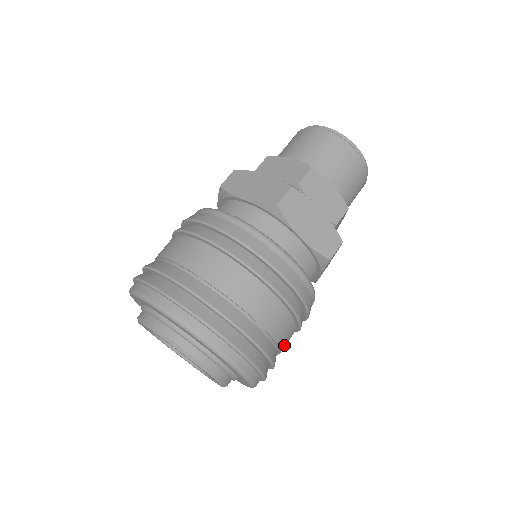
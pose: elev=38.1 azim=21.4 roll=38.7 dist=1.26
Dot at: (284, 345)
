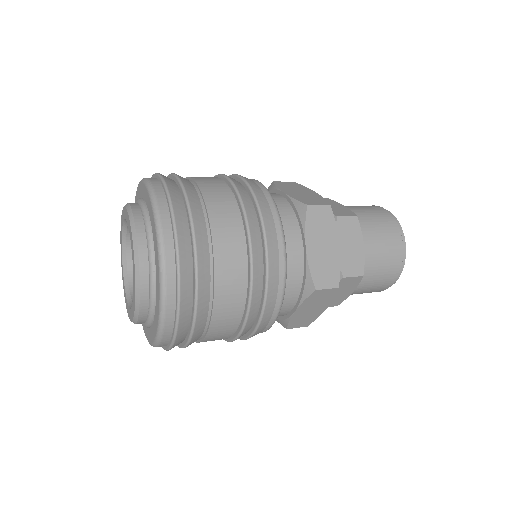
Dot at: (217, 326)
